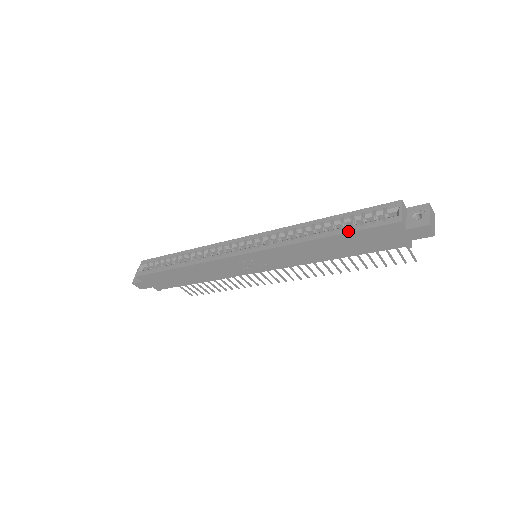
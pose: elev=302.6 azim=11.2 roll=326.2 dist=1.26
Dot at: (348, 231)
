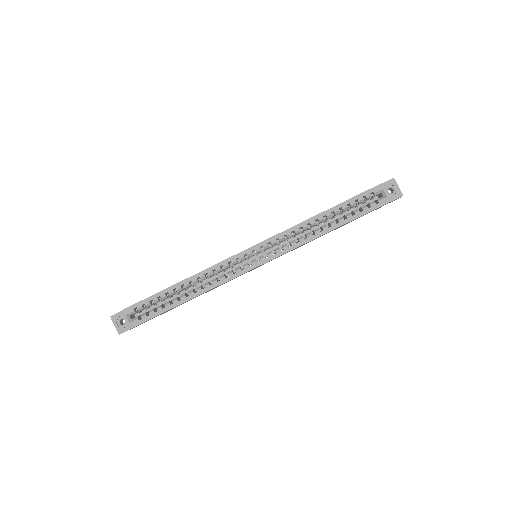
Dot at: (353, 219)
